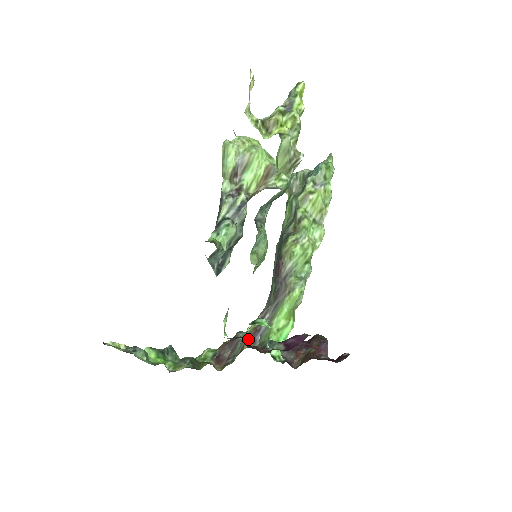
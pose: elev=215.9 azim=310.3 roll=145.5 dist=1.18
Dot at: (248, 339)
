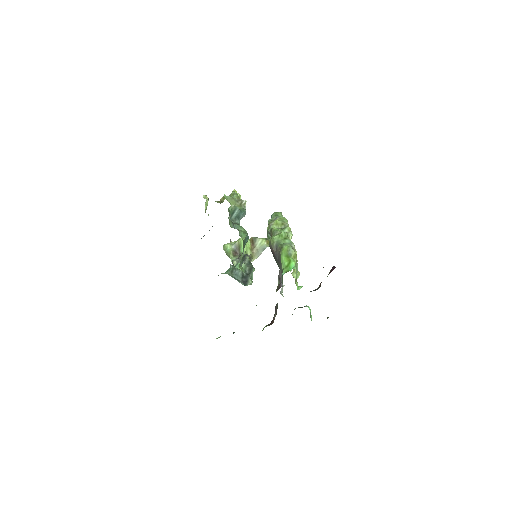
Dot at: occluded
